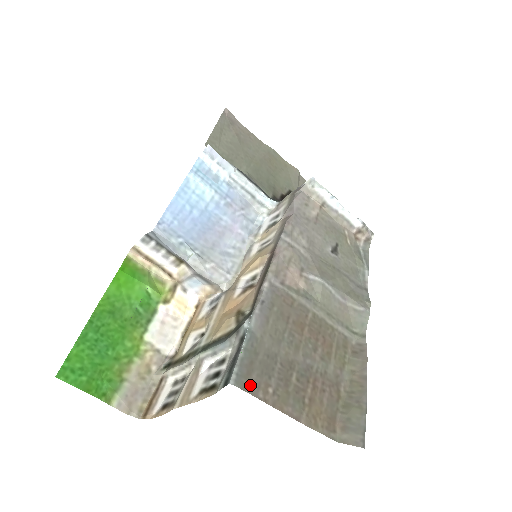
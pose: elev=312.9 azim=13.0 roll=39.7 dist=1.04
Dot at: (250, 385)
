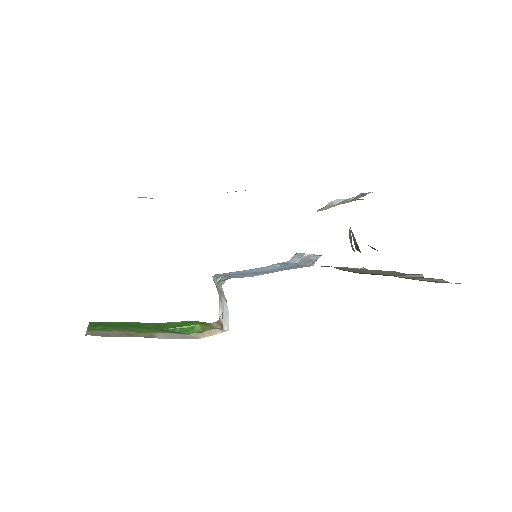
Dot at: occluded
